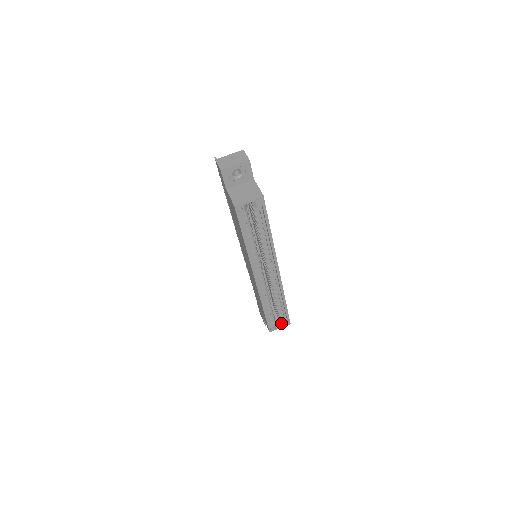
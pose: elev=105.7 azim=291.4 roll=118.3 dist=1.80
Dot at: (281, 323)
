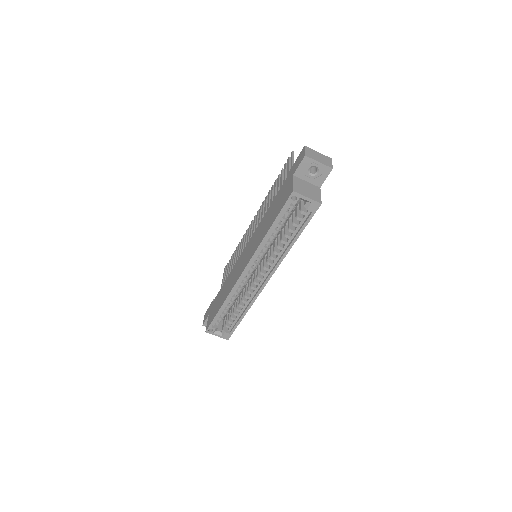
Dot at: (221, 332)
